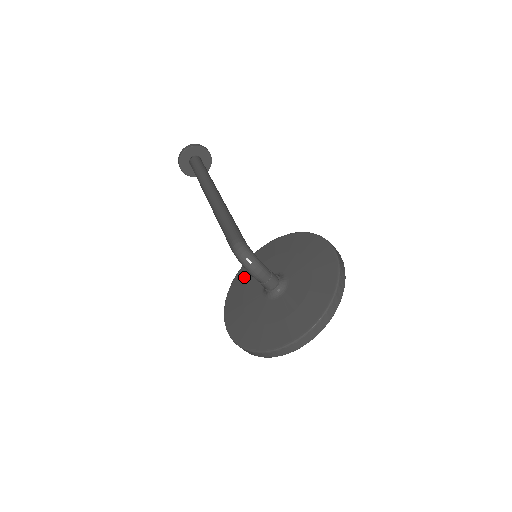
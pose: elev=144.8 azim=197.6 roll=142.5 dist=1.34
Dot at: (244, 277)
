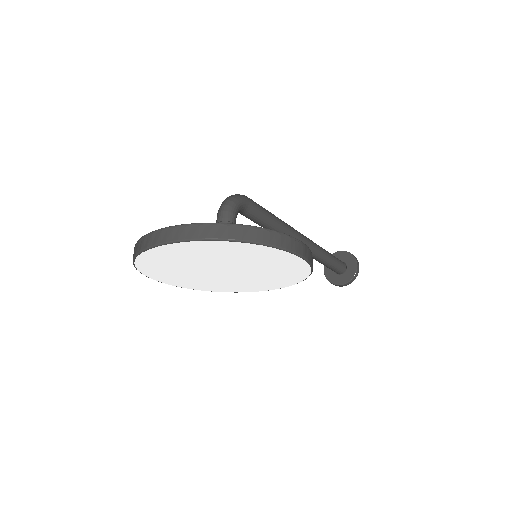
Dot at: occluded
